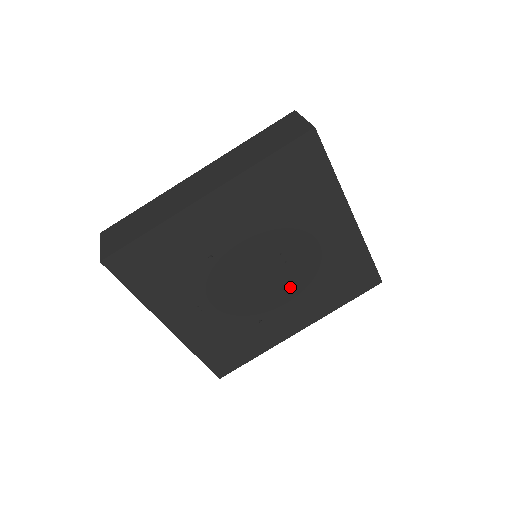
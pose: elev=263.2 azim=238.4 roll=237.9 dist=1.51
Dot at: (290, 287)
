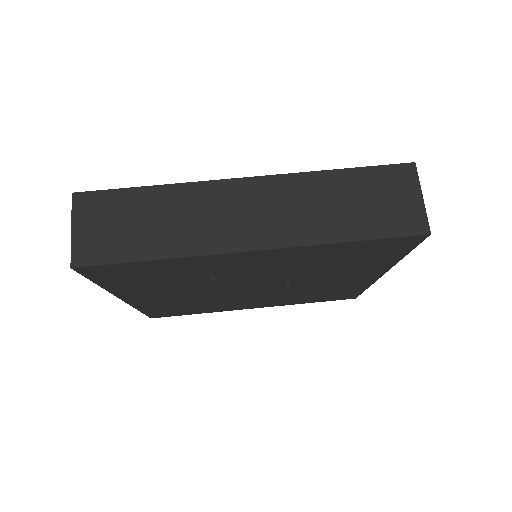
Dot at: (273, 294)
